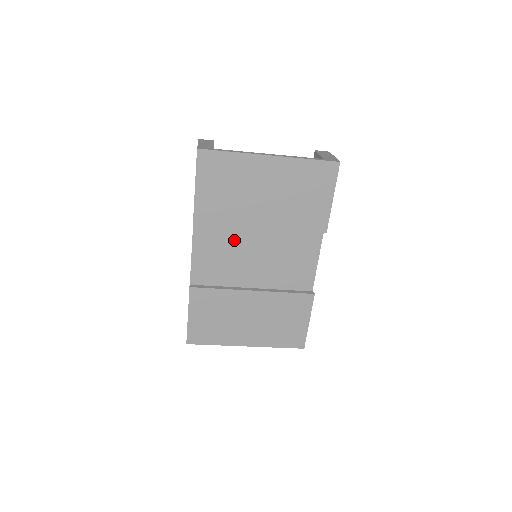
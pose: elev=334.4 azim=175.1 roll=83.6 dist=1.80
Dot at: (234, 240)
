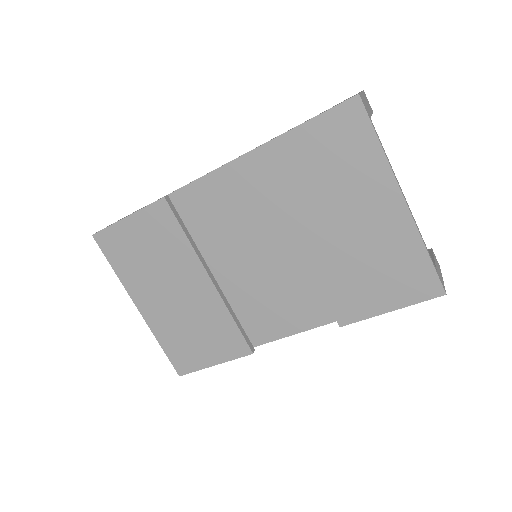
Dot at: (260, 217)
